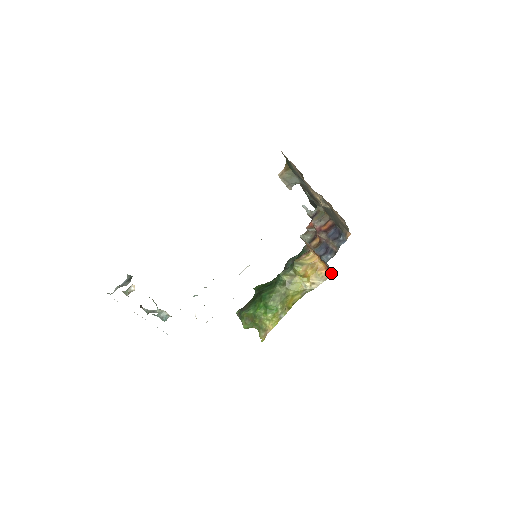
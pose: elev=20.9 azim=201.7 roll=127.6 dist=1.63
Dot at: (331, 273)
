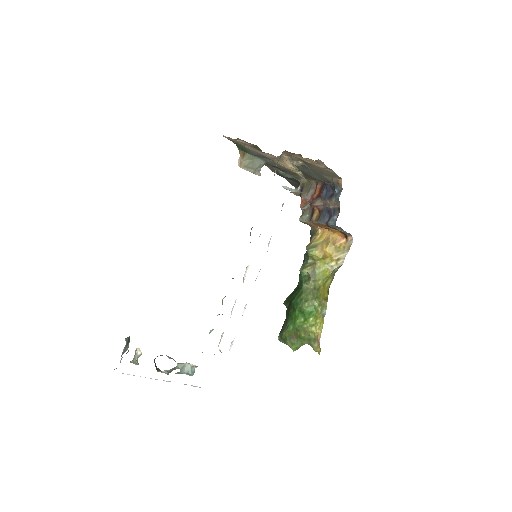
Dot at: (351, 238)
